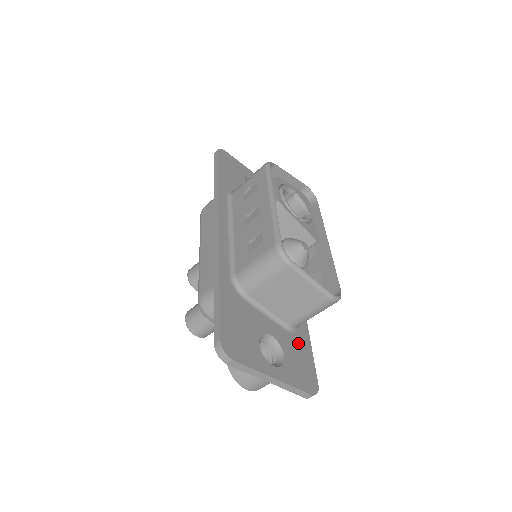
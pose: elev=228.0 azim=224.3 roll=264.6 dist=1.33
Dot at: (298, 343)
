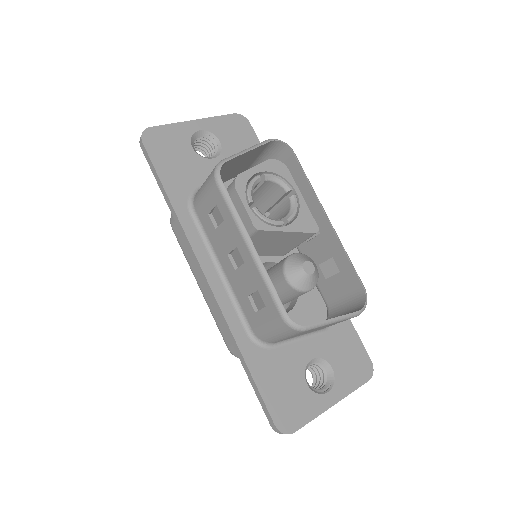
Dot at: (338, 334)
